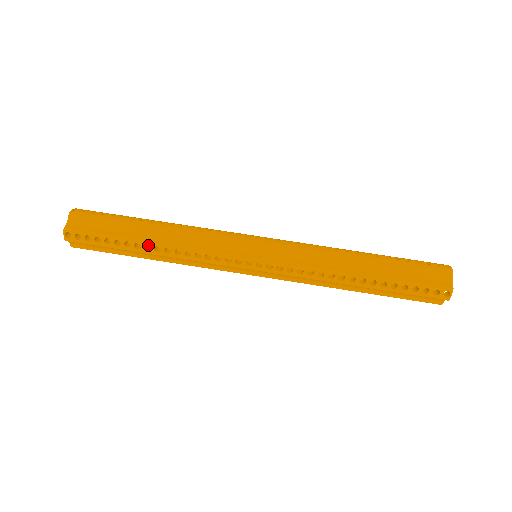
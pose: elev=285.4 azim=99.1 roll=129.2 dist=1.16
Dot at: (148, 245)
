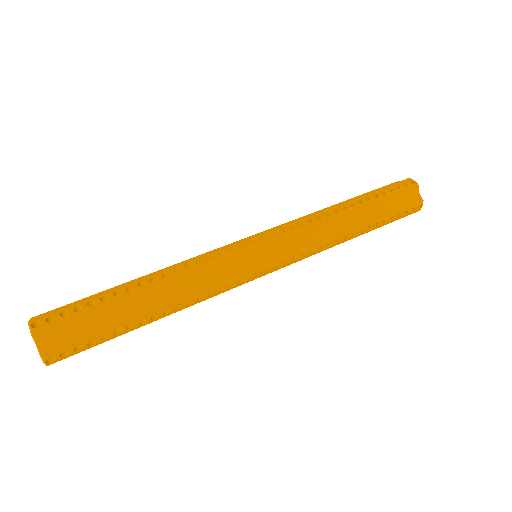
Dot at: occluded
